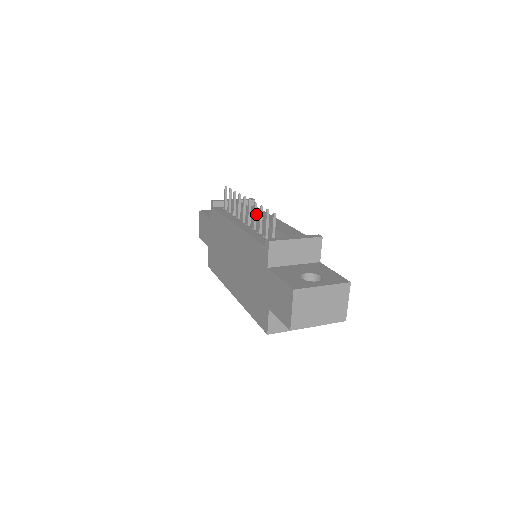
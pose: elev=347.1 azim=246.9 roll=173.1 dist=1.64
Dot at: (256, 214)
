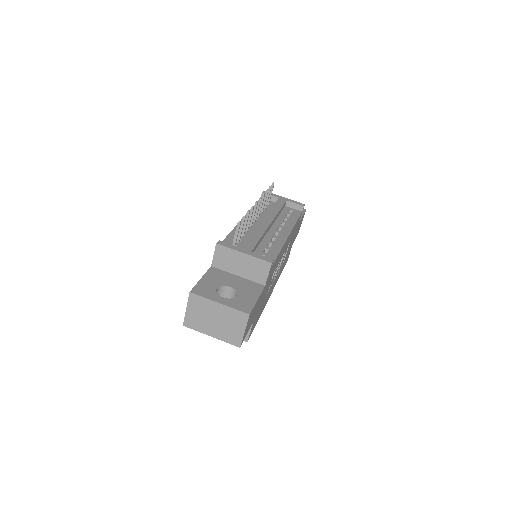
Dot at: (251, 217)
